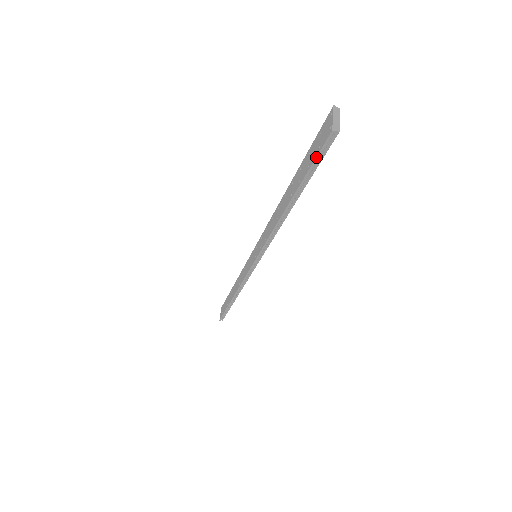
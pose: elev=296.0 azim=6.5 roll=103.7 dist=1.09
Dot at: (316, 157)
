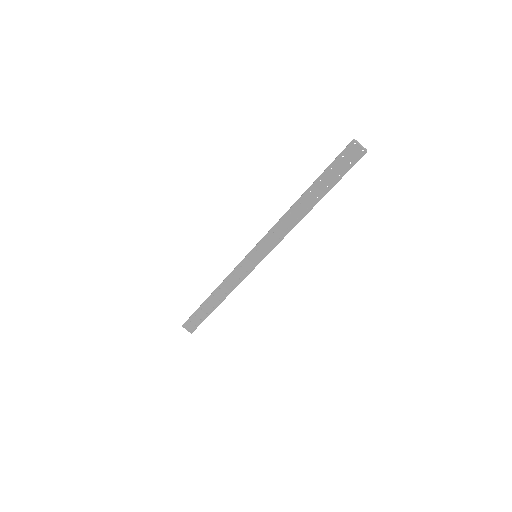
Dot at: occluded
